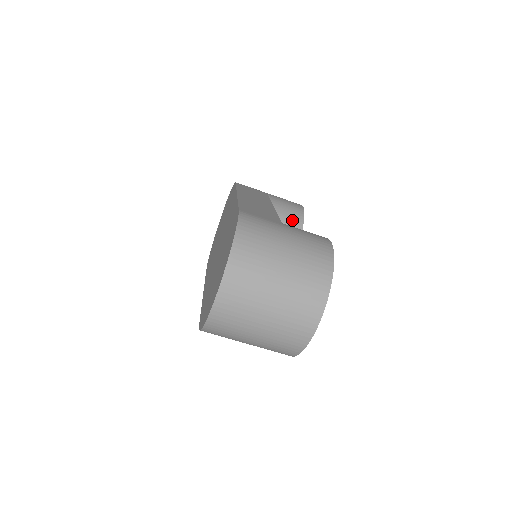
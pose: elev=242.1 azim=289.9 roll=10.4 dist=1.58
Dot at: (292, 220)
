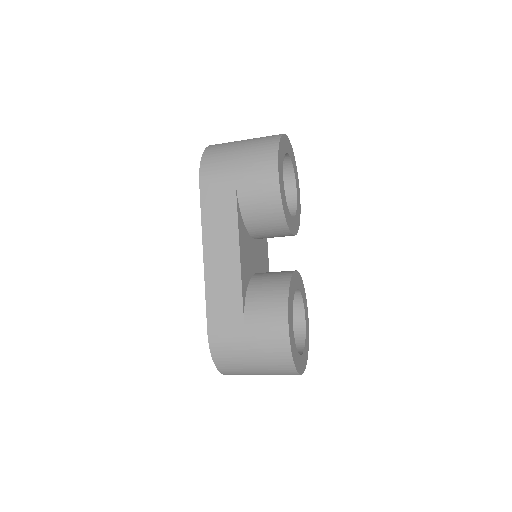
Dot at: (271, 215)
